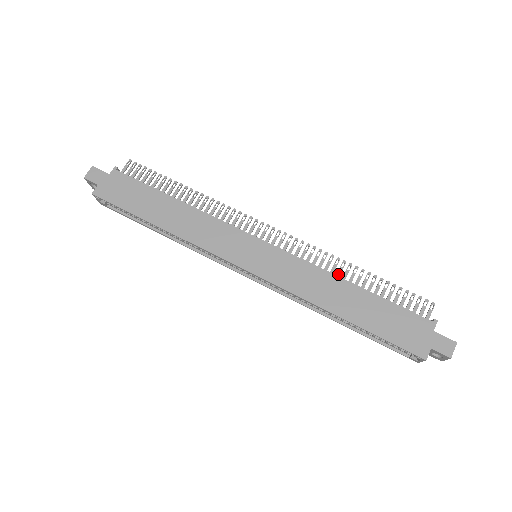
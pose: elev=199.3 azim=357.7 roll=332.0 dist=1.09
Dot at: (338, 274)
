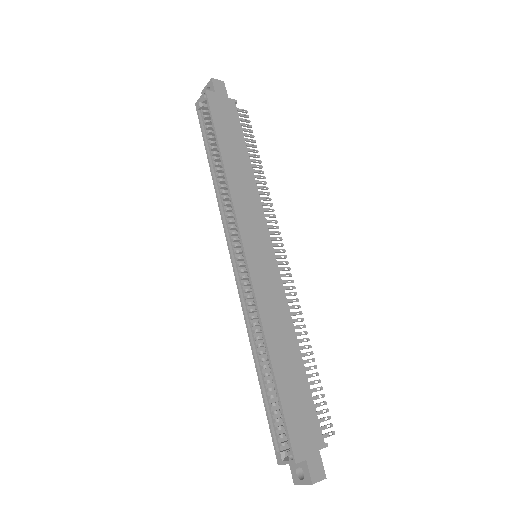
Dot at: (295, 334)
